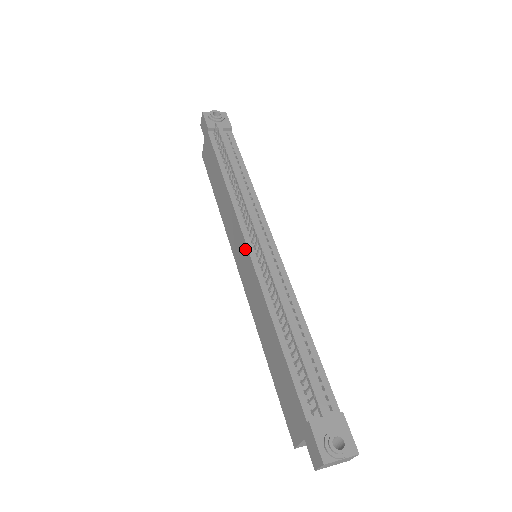
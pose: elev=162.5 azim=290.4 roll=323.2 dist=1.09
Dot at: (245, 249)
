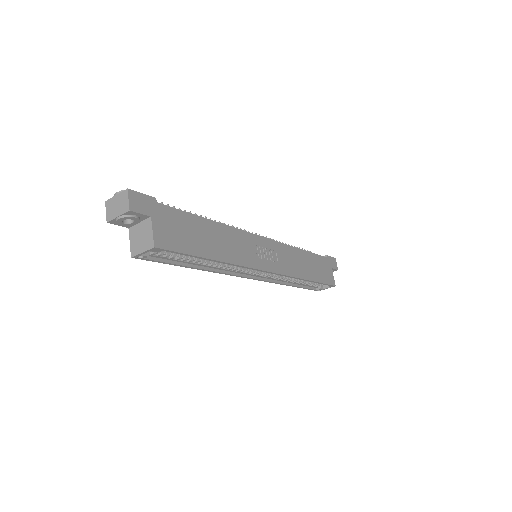
Dot at: occluded
